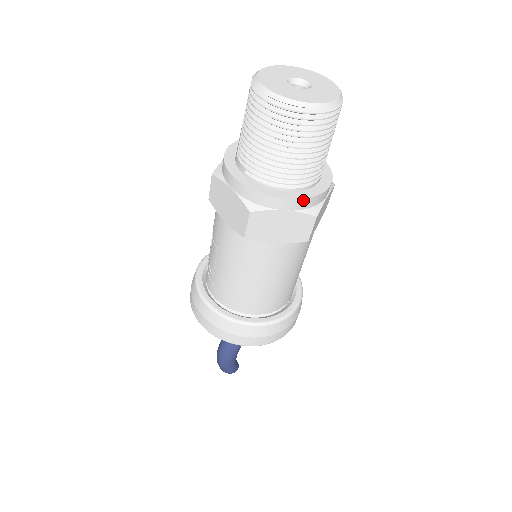
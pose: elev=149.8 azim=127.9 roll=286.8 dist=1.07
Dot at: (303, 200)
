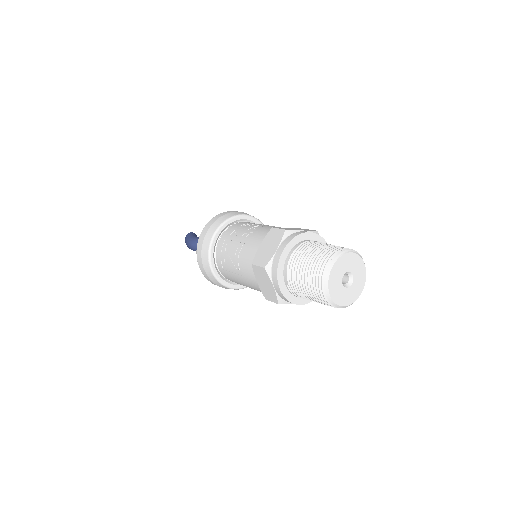
Dot at: (309, 302)
